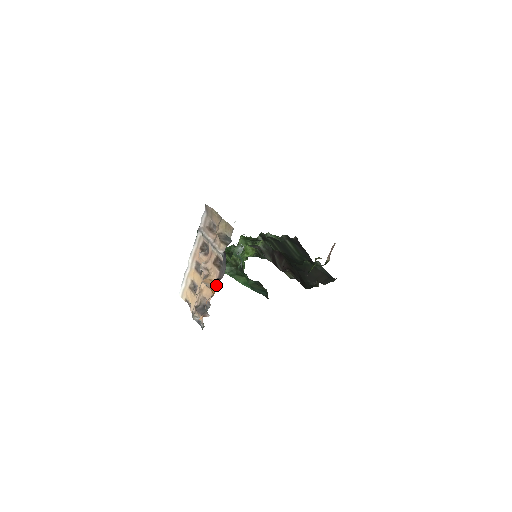
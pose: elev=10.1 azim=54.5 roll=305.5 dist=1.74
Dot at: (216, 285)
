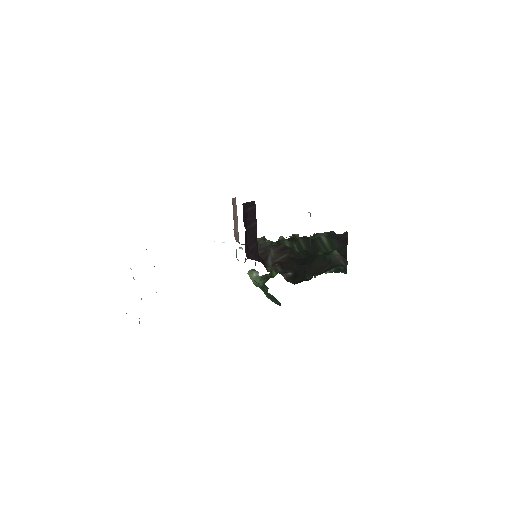
Dot at: occluded
